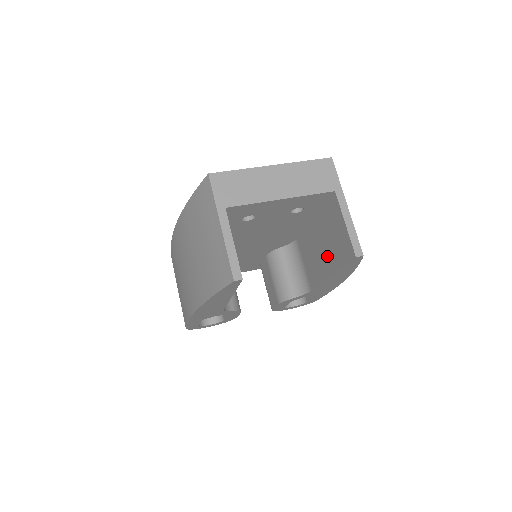
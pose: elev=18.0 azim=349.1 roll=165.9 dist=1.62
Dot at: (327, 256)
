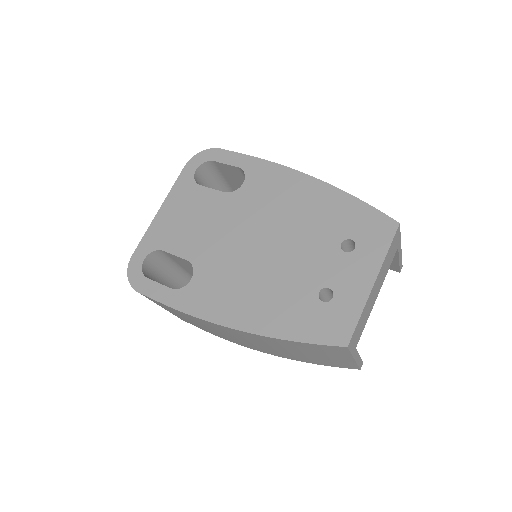
Dot at: occluded
